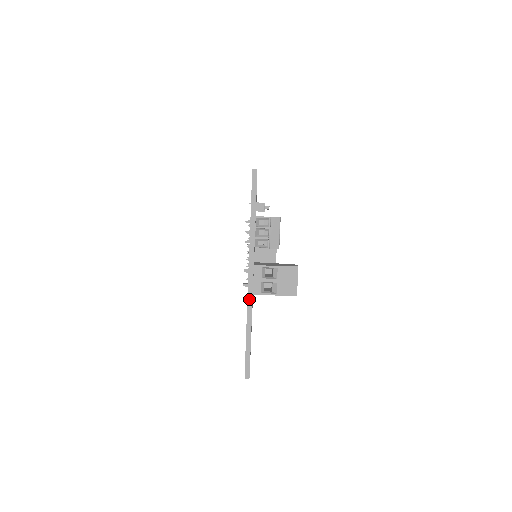
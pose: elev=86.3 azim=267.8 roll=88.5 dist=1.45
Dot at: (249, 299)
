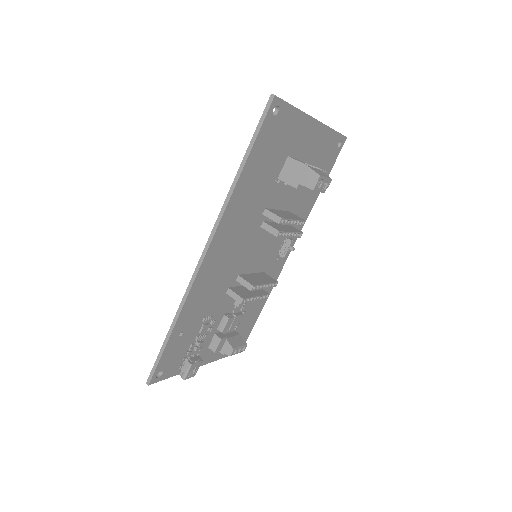
Dot at: (307, 114)
